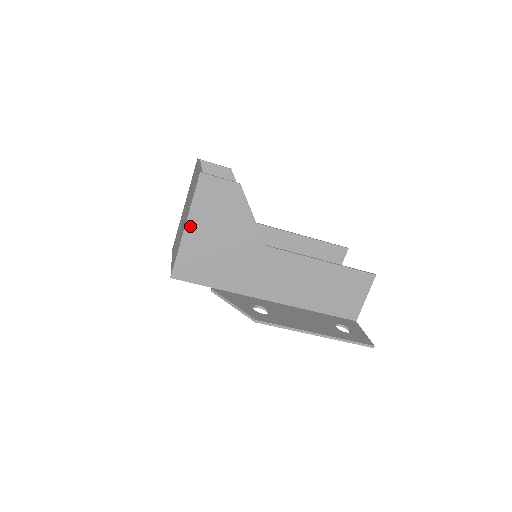
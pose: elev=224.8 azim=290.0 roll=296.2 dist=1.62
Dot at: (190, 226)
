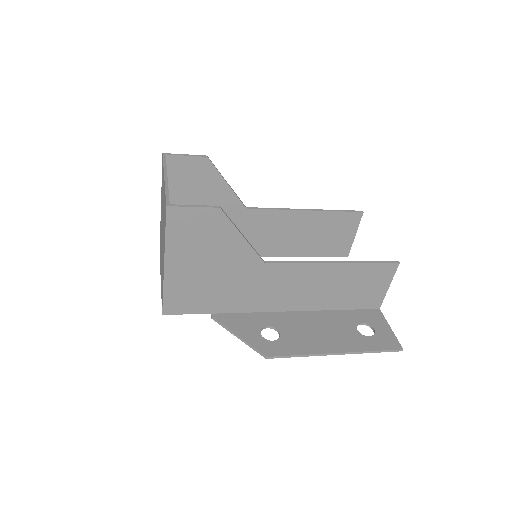
Dot at: (170, 263)
